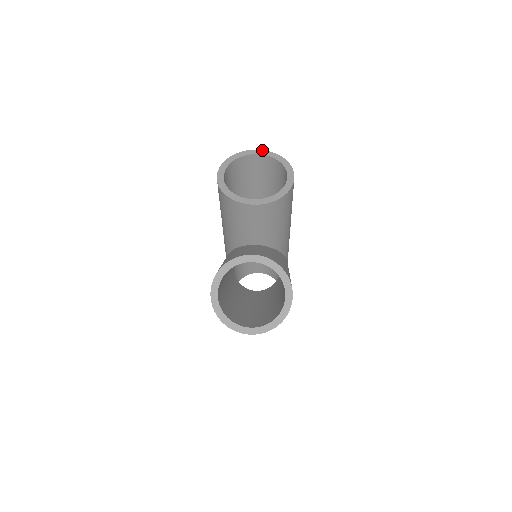
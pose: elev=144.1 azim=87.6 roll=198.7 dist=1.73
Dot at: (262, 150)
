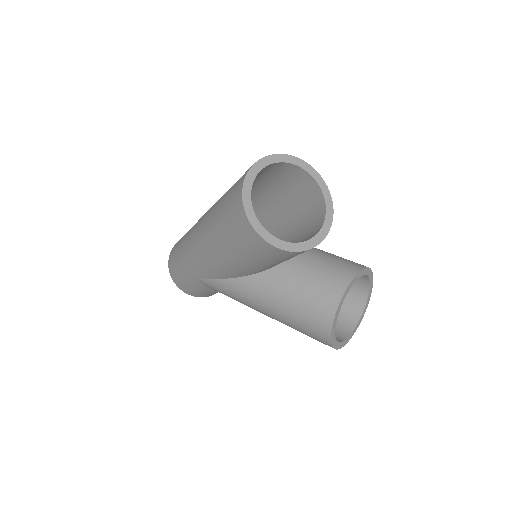
Dot at: (258, 161)
